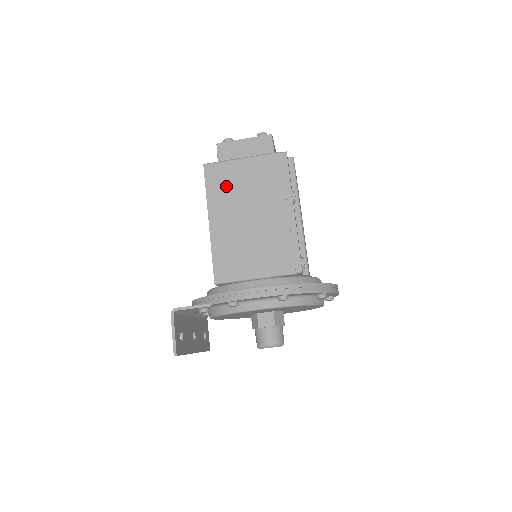
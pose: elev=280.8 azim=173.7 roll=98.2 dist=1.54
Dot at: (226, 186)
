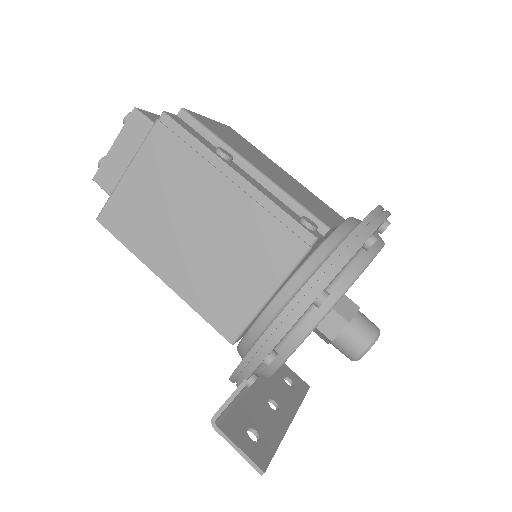
Dot at: (140, 220)
